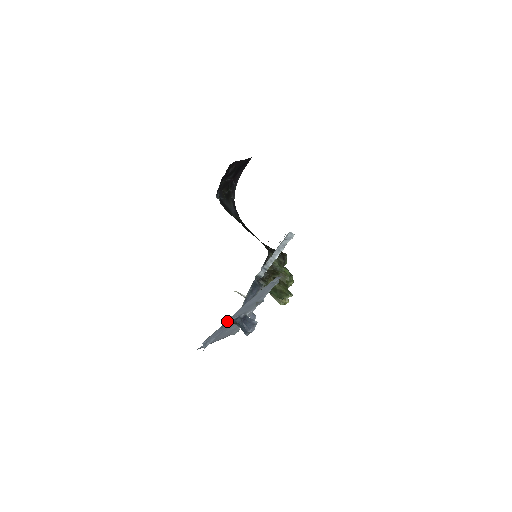
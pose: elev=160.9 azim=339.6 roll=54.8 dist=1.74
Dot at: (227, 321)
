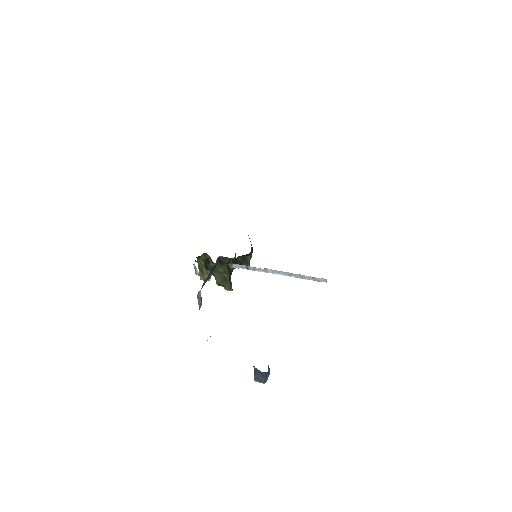
Dot at: occluded
